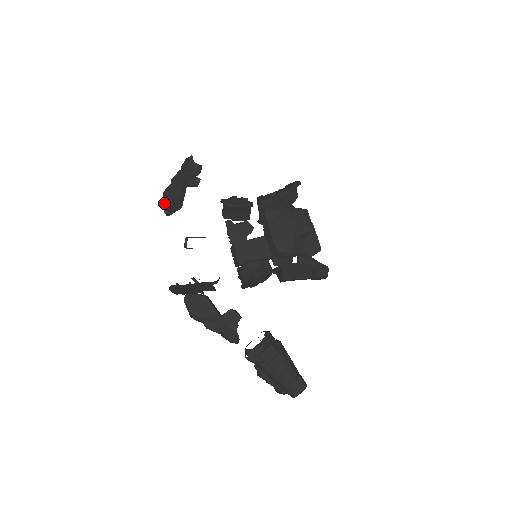
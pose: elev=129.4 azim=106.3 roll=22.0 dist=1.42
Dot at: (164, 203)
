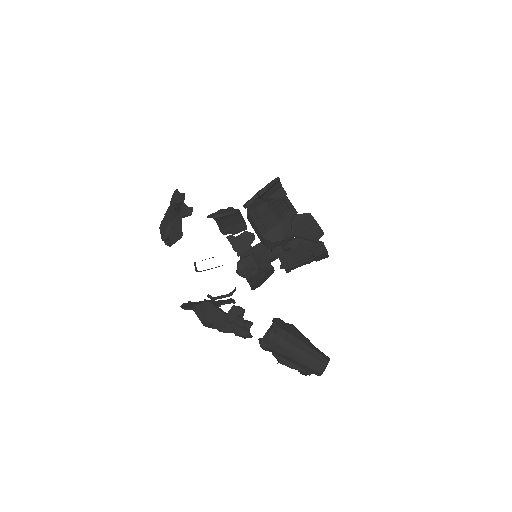
Dot at: (161, 235)
